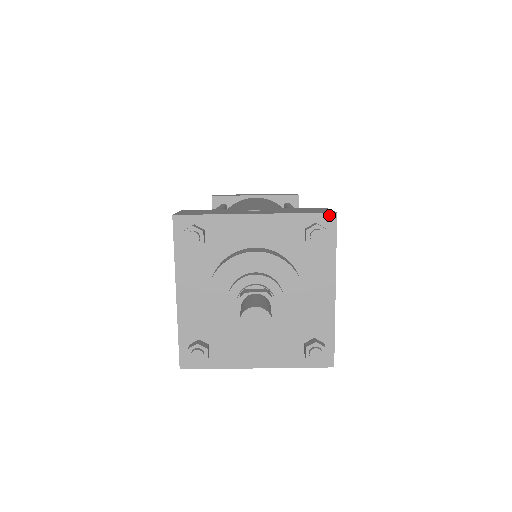
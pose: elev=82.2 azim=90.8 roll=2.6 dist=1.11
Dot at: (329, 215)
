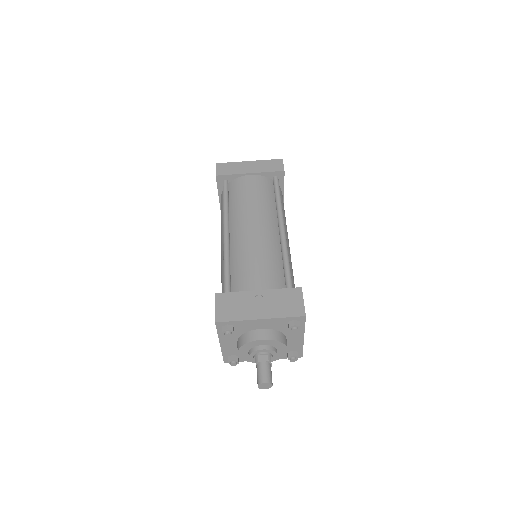
Dot at: (301, 317)
